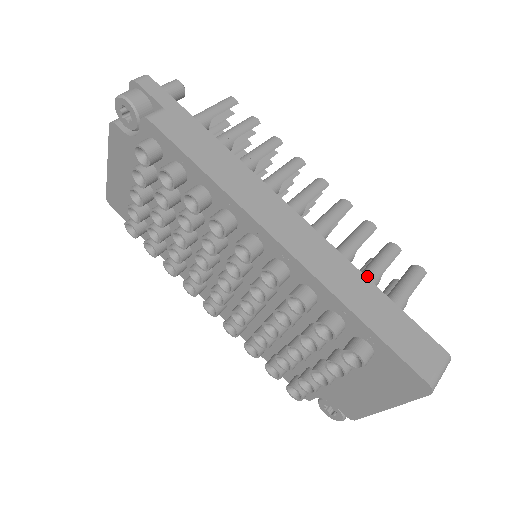
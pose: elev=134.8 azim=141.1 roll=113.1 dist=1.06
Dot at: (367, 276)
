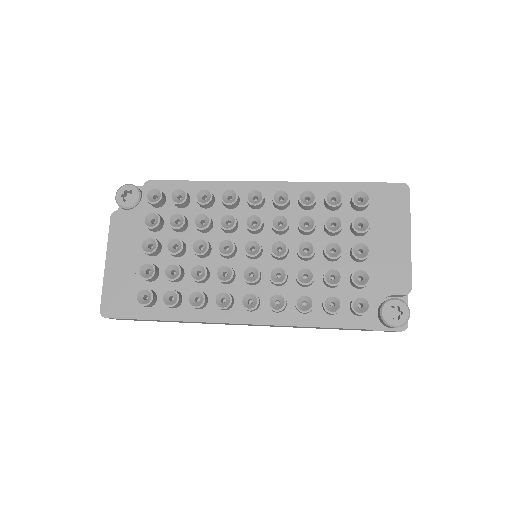
Dot at: occluded
